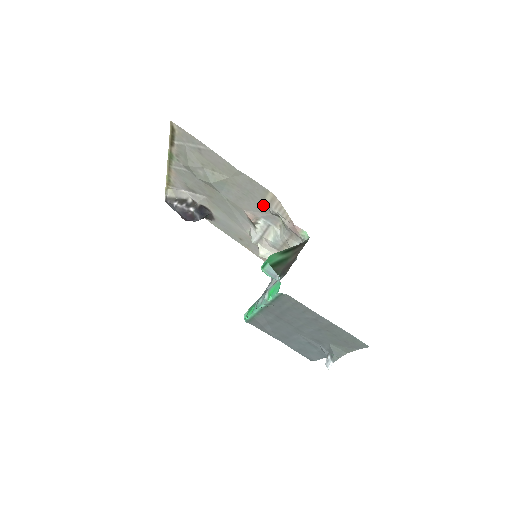
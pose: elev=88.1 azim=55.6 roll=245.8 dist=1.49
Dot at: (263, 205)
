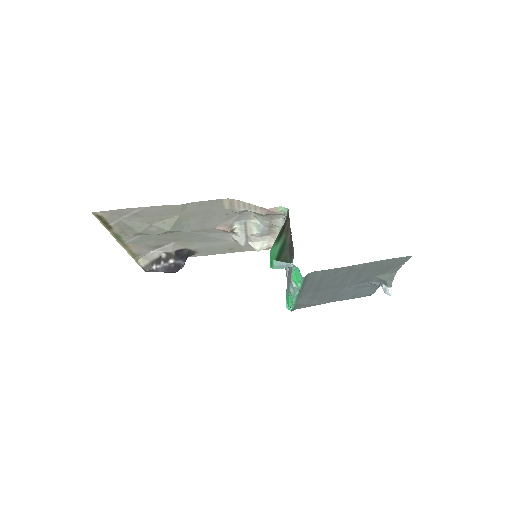
Dot at: (226, 213)
